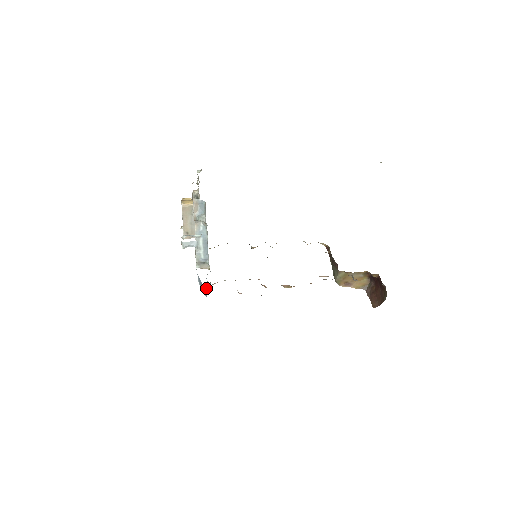
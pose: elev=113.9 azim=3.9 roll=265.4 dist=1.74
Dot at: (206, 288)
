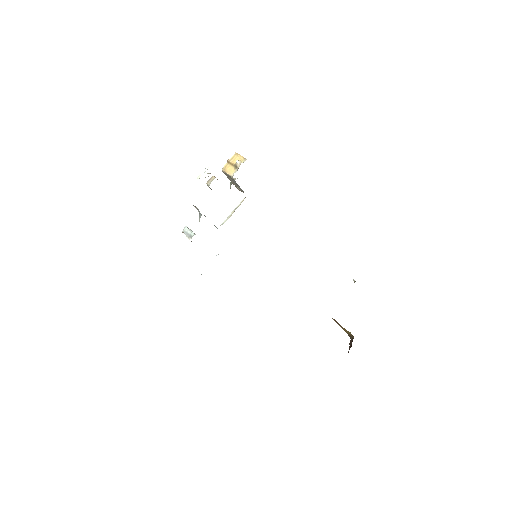
Dot at: occluded
